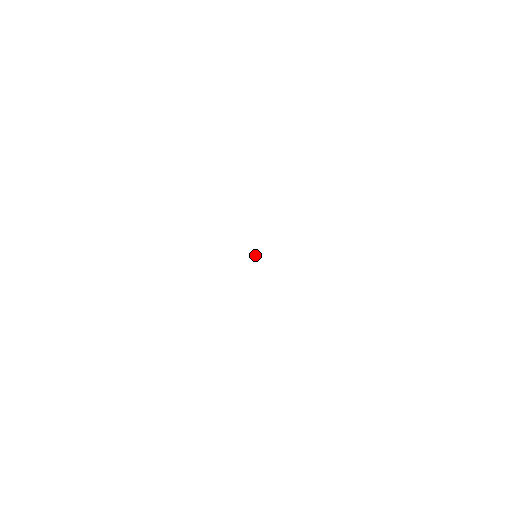
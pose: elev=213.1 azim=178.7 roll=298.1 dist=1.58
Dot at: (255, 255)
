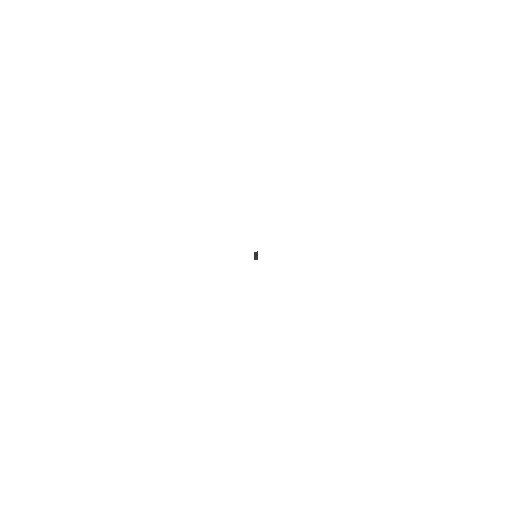
Dot at: (255, 254)
